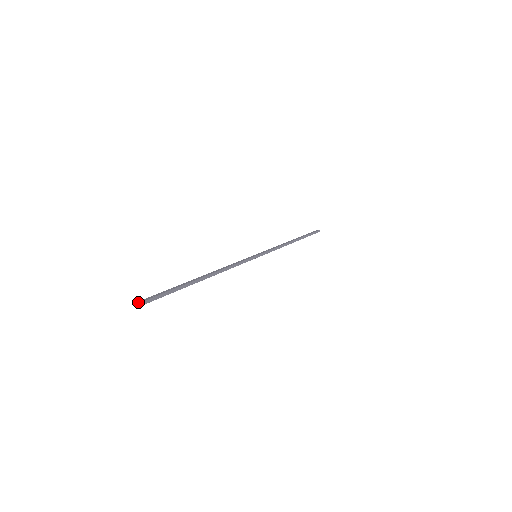
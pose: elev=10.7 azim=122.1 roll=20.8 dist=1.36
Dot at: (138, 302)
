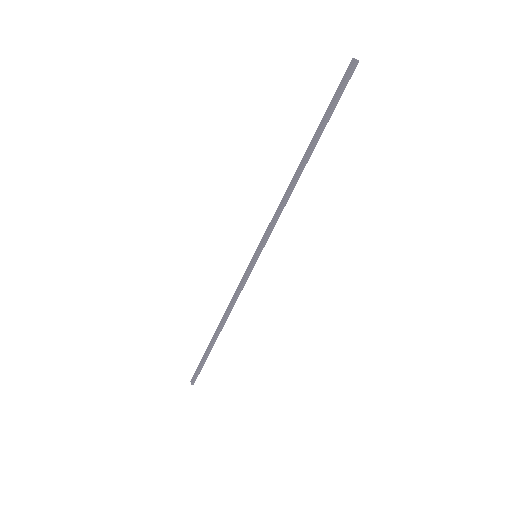
Dot at: occluded
